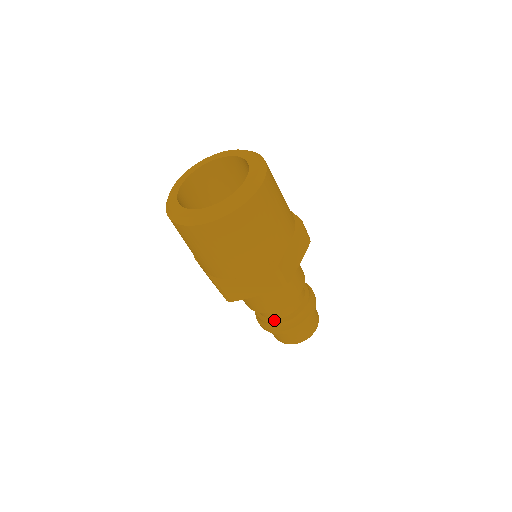
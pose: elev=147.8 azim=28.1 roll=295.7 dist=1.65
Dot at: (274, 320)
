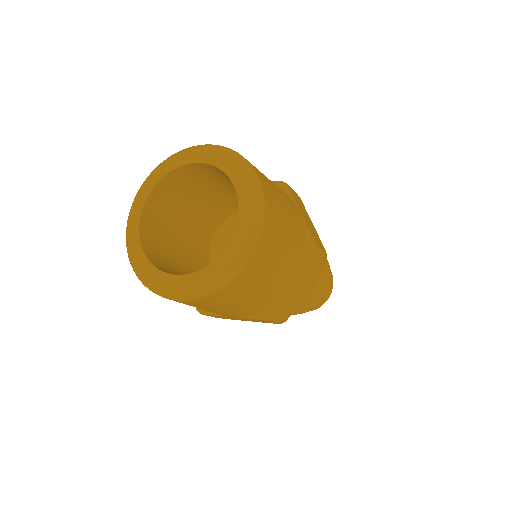
Dot at: (306, 298)
